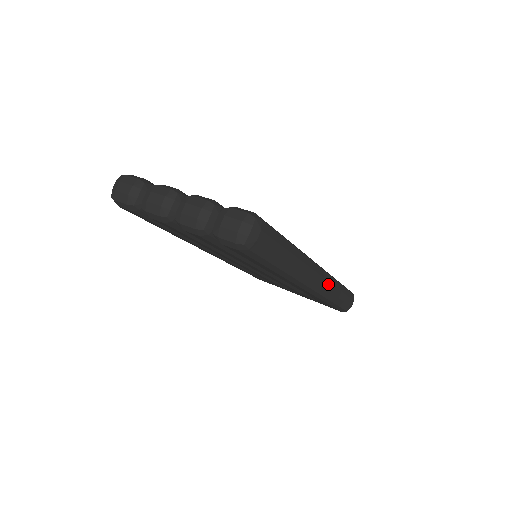
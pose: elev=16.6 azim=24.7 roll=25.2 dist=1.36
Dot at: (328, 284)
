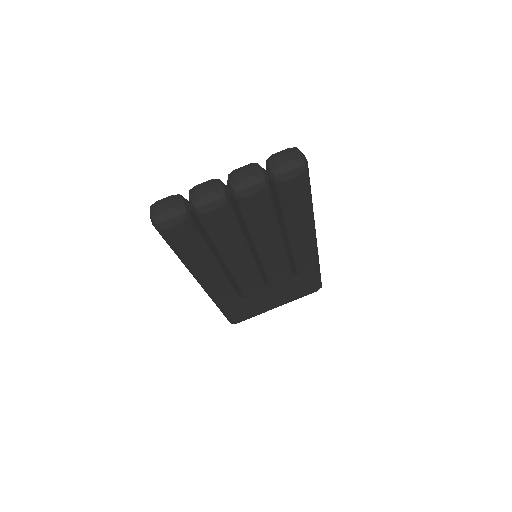
Dot at: occluded
